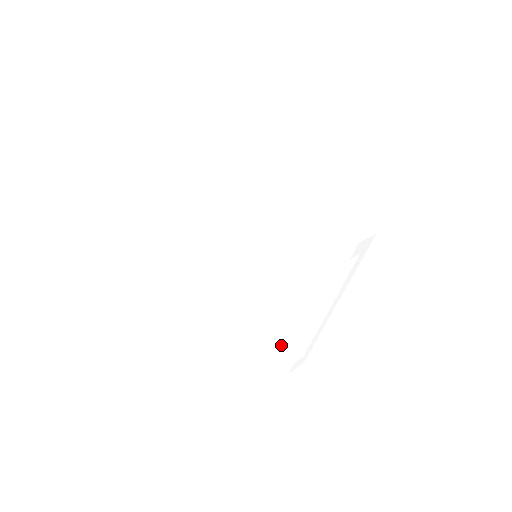
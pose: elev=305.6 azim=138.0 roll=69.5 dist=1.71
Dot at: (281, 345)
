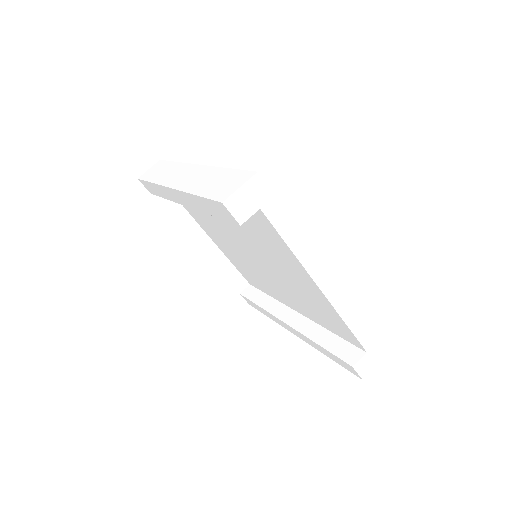
Dot at: (339, 345)
